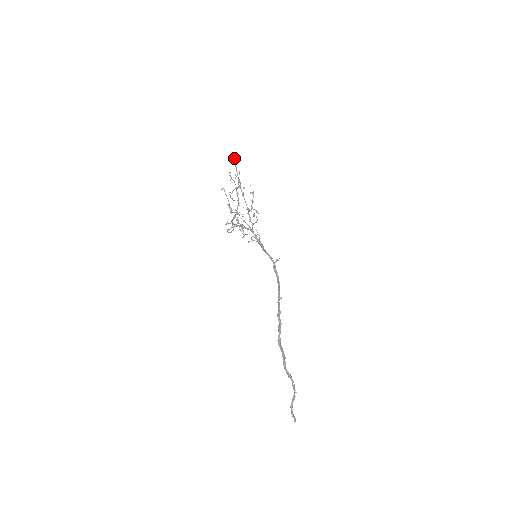
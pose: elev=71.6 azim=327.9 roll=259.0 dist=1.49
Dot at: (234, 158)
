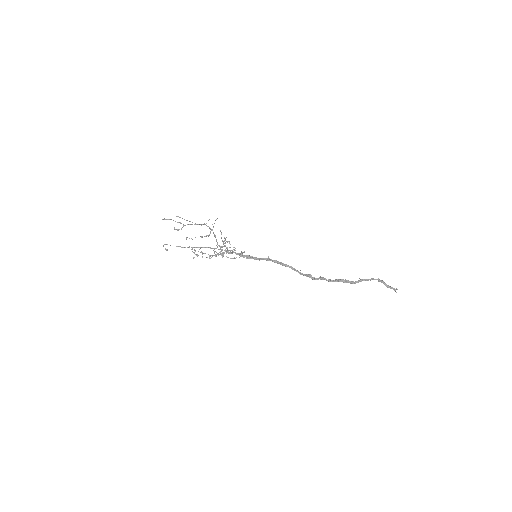
Dot at: occluded
